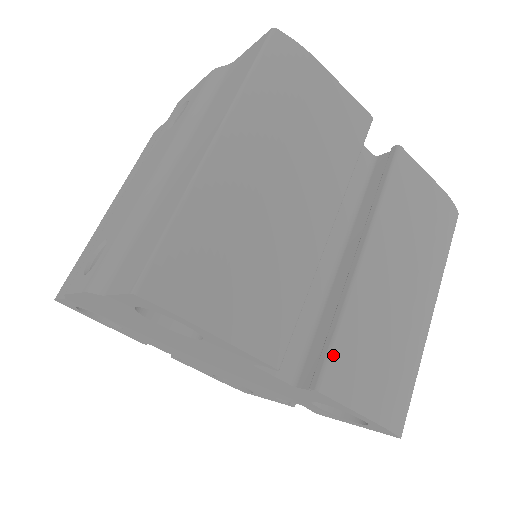
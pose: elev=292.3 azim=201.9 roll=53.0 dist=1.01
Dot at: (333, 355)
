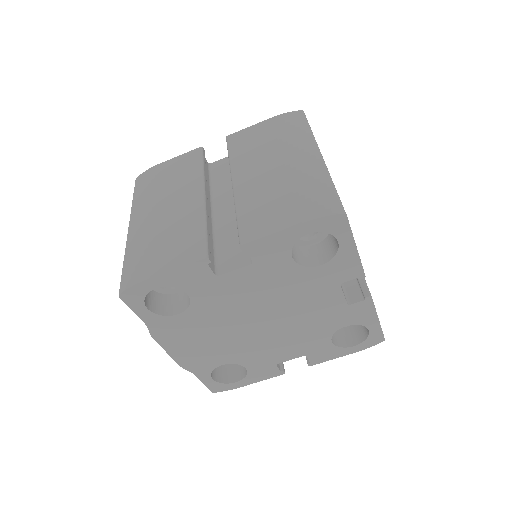
Dot at: (241, 227)
